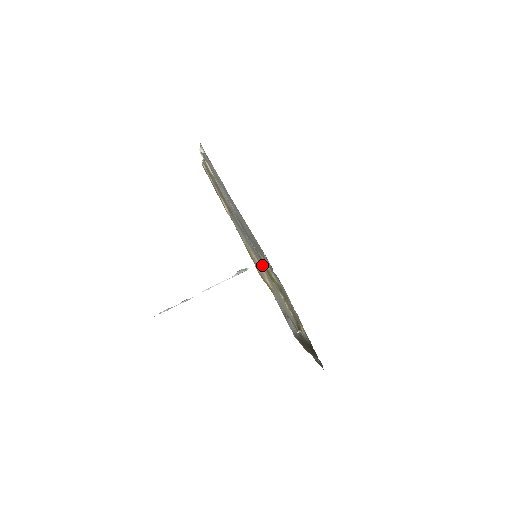
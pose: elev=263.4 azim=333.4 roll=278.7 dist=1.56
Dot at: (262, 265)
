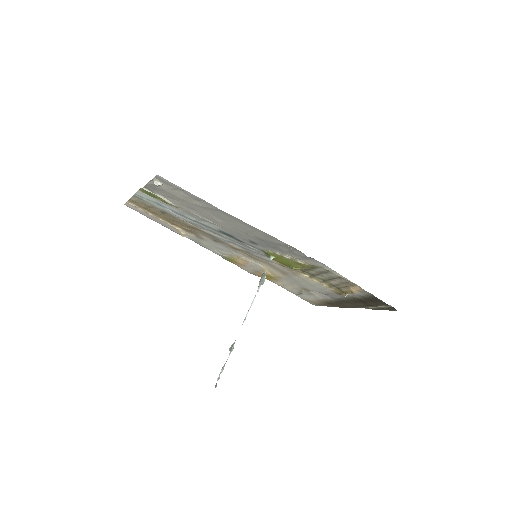
Dot at: (264, 261)
